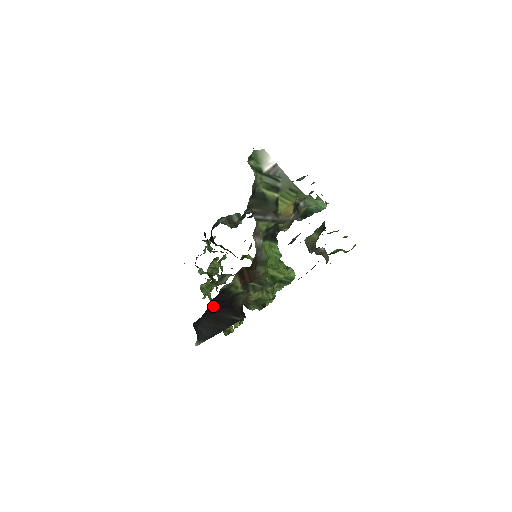
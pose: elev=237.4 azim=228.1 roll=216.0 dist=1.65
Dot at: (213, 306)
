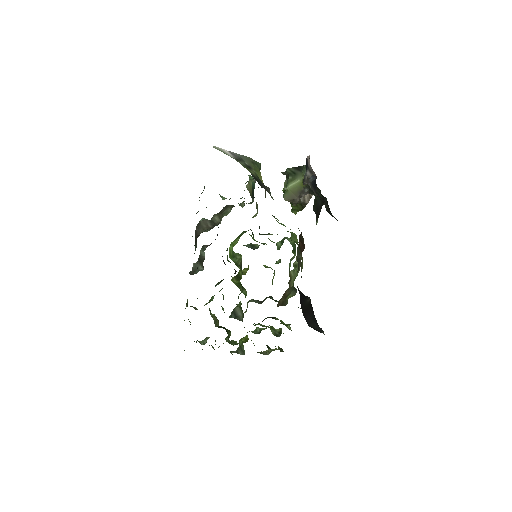
Dot at: occluded
